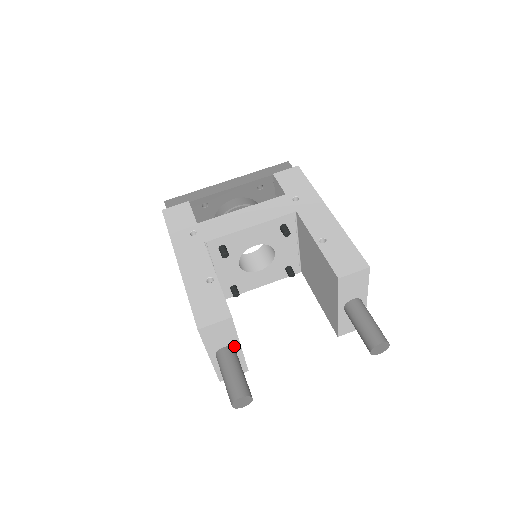
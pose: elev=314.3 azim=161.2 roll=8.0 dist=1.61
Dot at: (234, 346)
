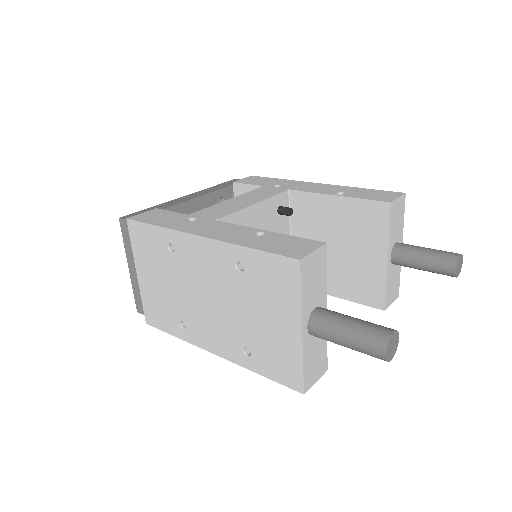
Dot at: occluded
